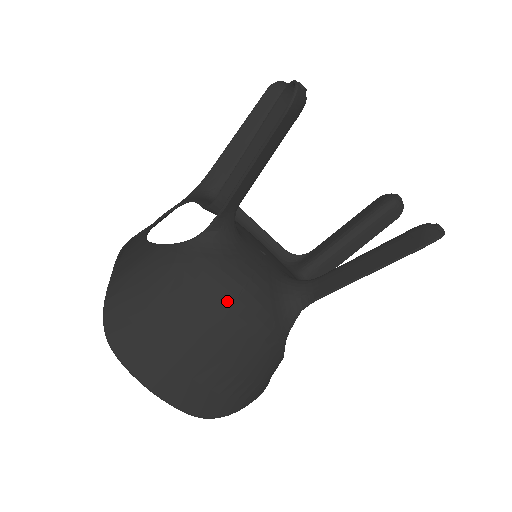
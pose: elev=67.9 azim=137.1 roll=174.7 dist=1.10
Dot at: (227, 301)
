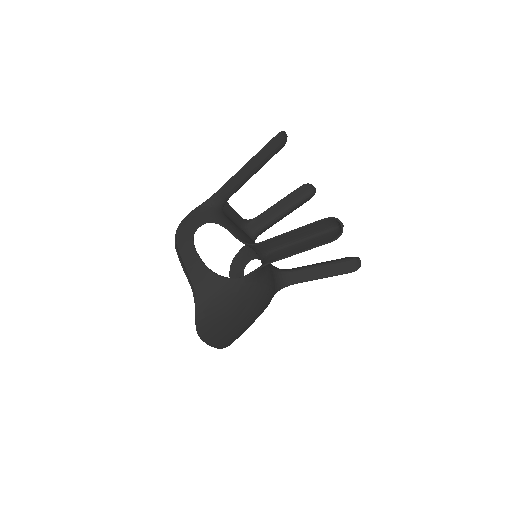
Dot at: (261, 303)
